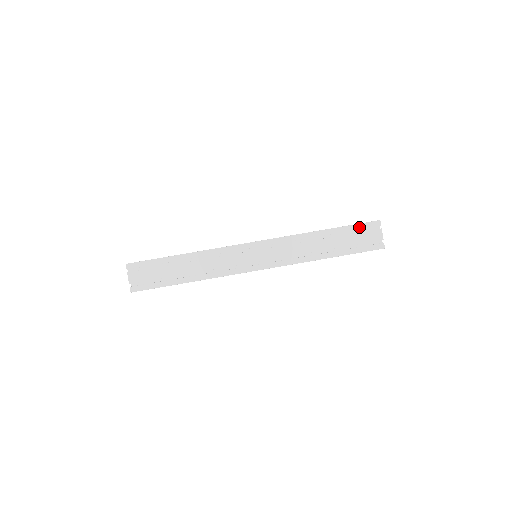
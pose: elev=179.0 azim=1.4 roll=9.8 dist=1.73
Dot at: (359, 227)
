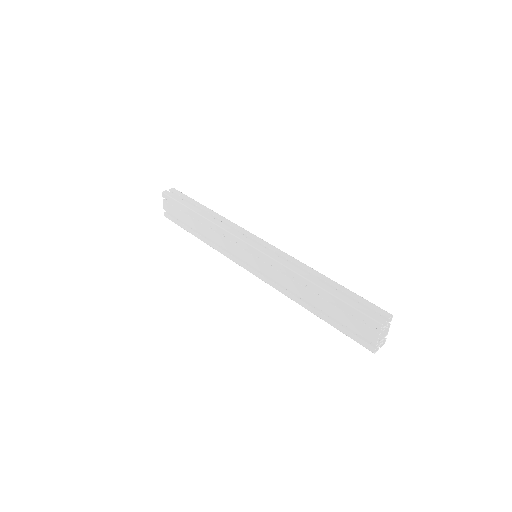
Dot at: (354, 312)
